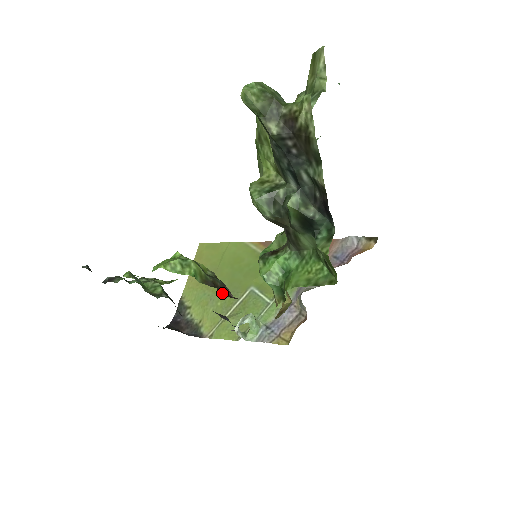
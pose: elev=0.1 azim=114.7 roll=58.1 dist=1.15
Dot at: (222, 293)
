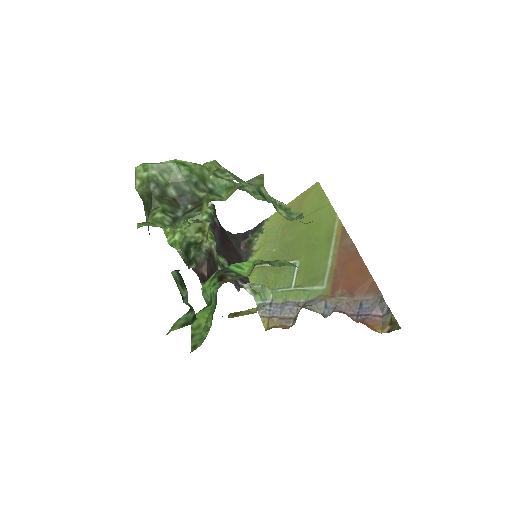
Dot at: (193, 268)
